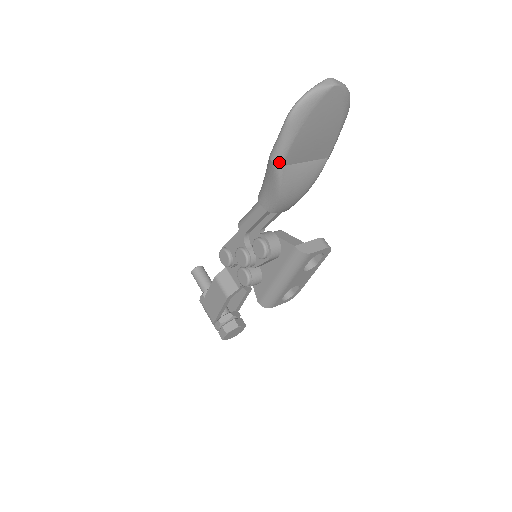
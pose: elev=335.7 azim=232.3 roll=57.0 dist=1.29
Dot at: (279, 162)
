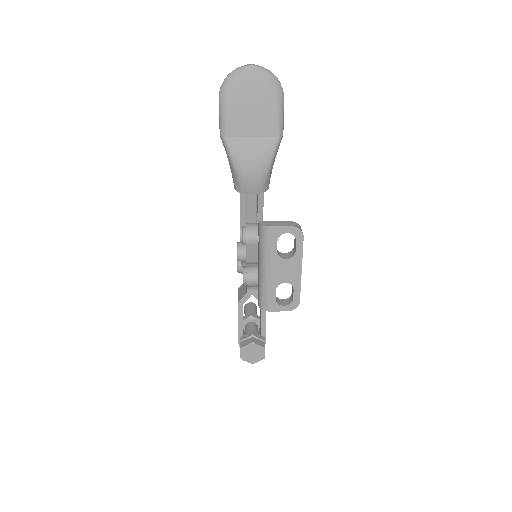
Dot at: (223, 134)
